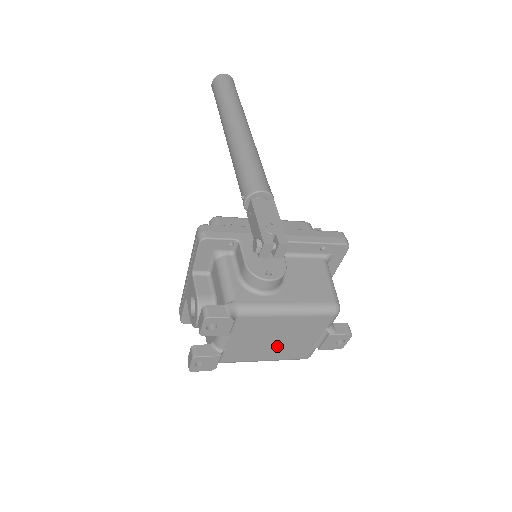
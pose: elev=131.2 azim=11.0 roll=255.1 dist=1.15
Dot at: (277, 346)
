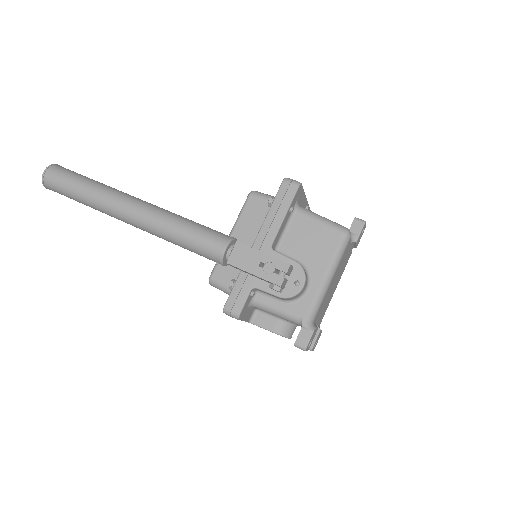
Dot at: (336, 282)
